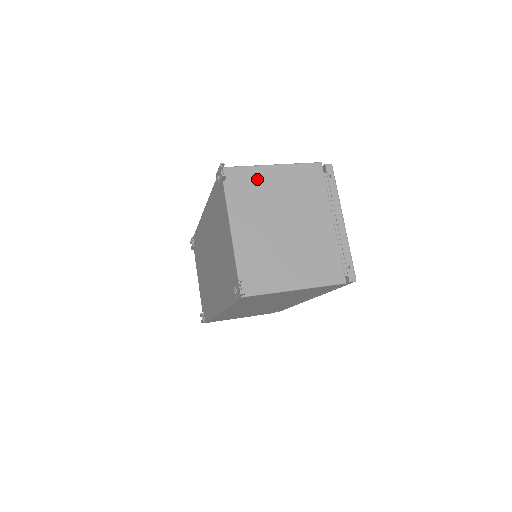
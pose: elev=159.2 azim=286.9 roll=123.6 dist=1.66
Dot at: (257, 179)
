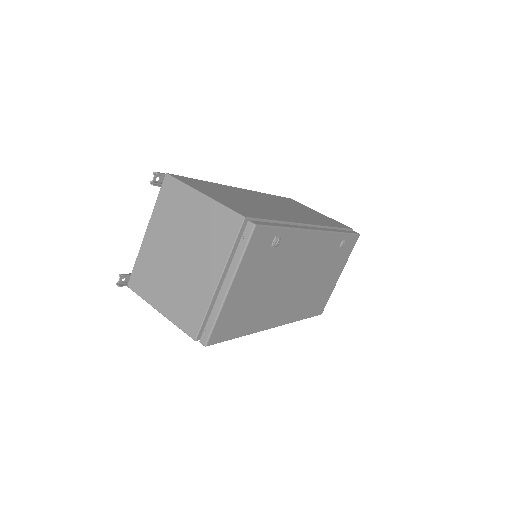
Dot at: (184, 200)
